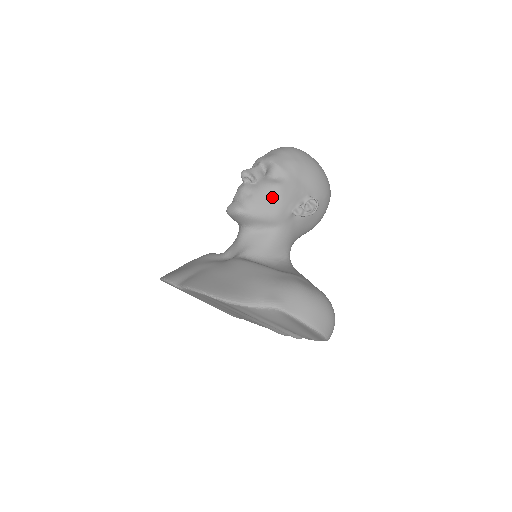
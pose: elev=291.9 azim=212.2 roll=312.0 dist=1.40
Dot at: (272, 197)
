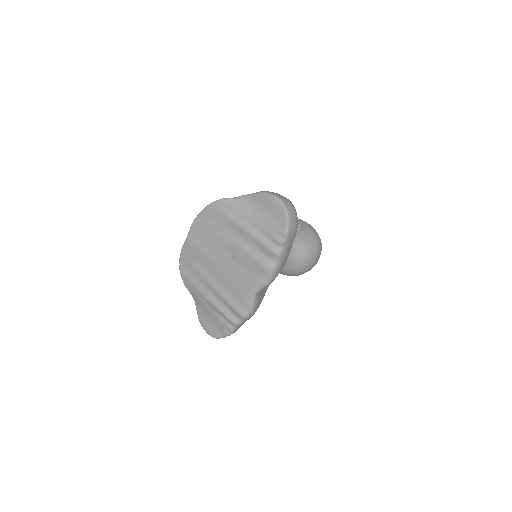
Dot at: occluded
